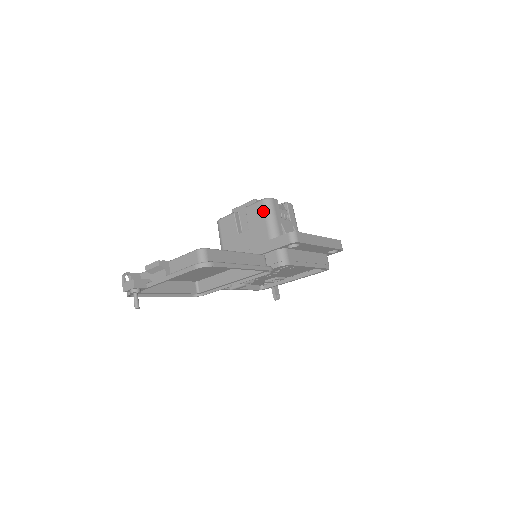
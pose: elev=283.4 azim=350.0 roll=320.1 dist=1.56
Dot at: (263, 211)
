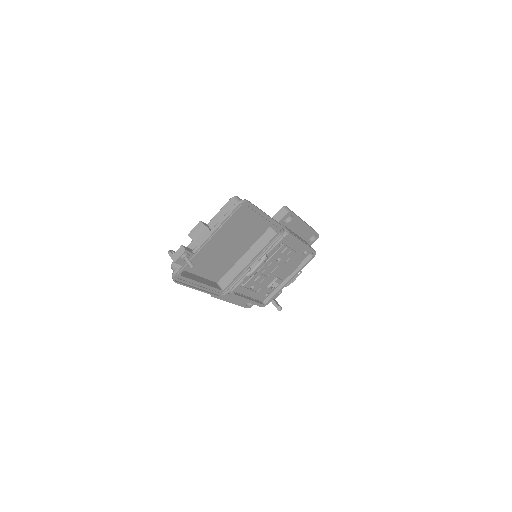
Dot at: occluded
